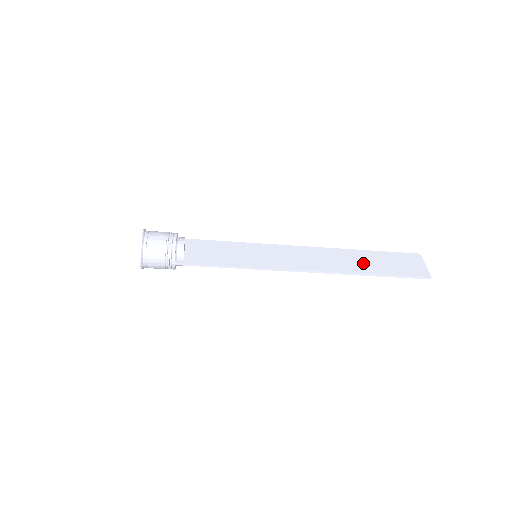
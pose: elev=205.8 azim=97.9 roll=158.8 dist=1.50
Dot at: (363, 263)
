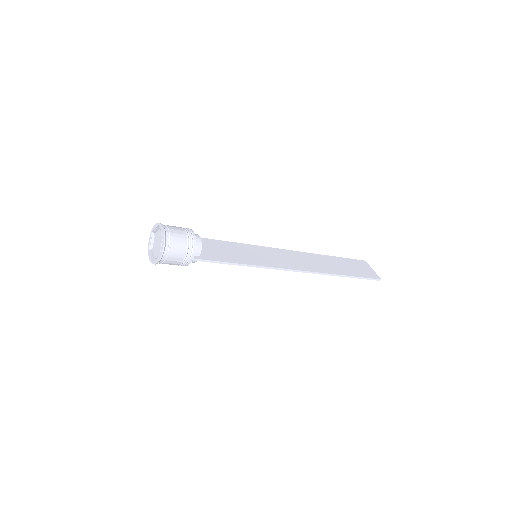
Dot at: (335, 266)
